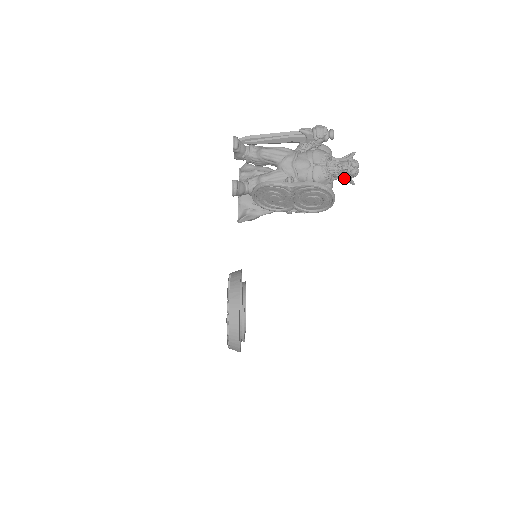
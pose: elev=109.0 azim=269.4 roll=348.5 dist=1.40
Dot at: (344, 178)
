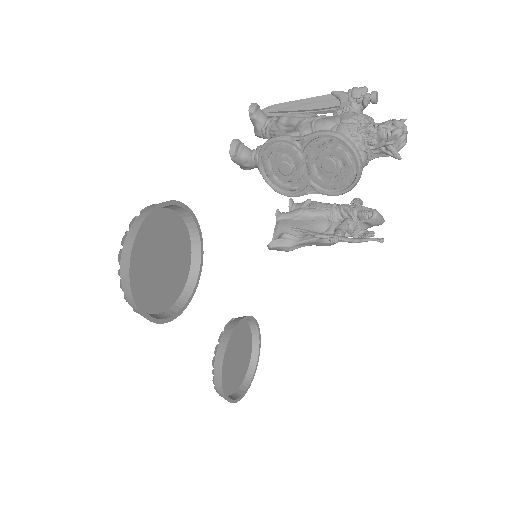
Dot at: (383, 145)
